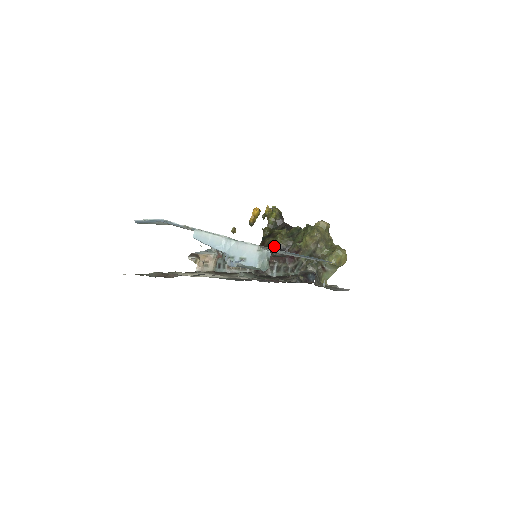
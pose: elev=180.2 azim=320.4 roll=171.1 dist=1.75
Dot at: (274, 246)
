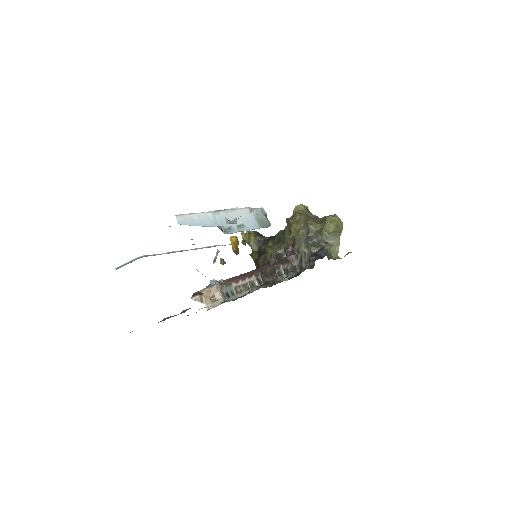
Dot at: (269, 259)
